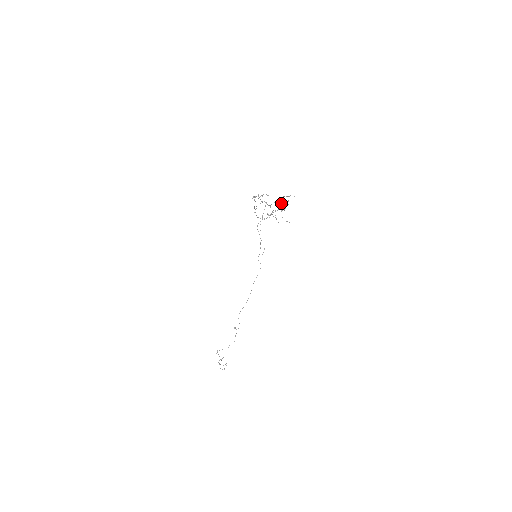
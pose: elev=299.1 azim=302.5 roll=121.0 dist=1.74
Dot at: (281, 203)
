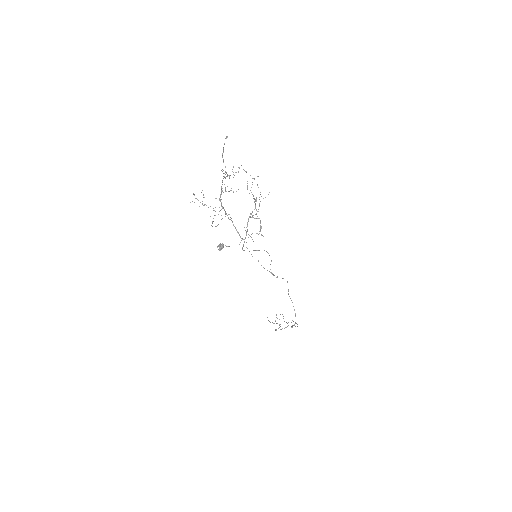
Dot at: occluded
